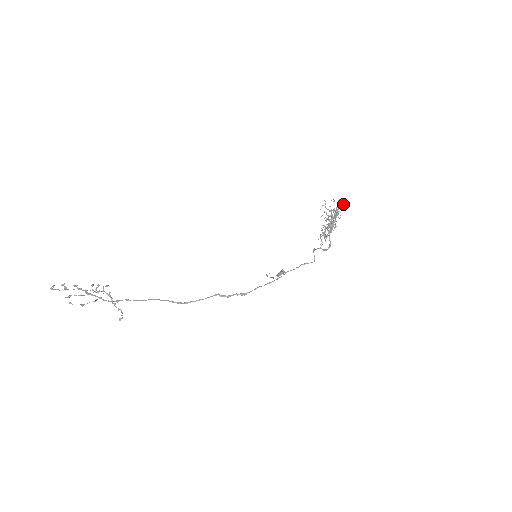
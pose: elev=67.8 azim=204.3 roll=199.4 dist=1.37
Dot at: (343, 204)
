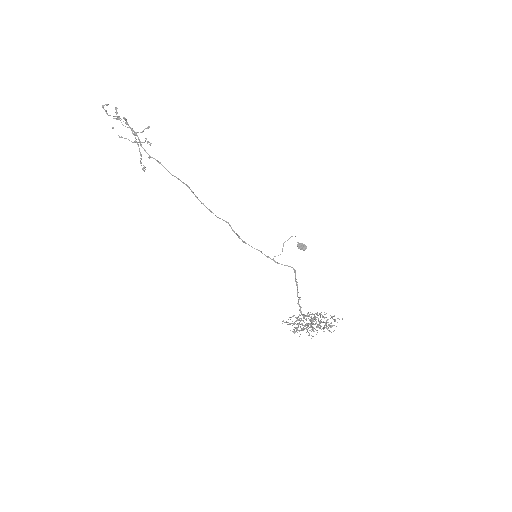
Dot at: occluded
